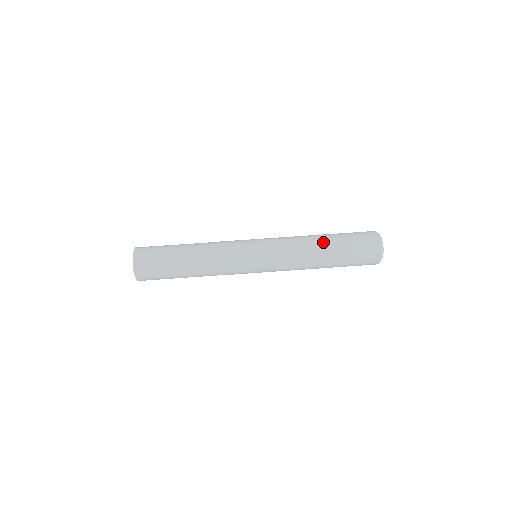
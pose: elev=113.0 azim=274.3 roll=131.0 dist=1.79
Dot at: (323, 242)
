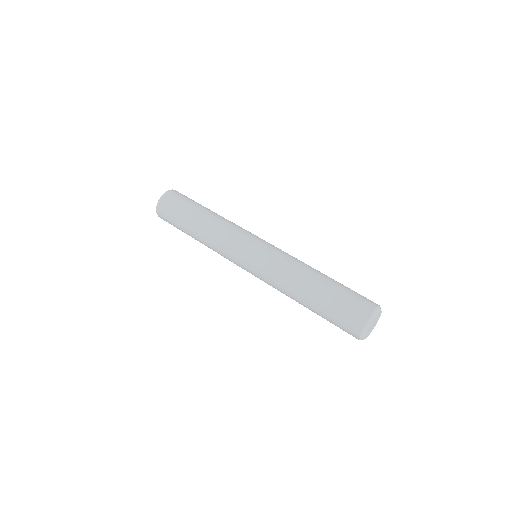
Dot at: (320, 274)
